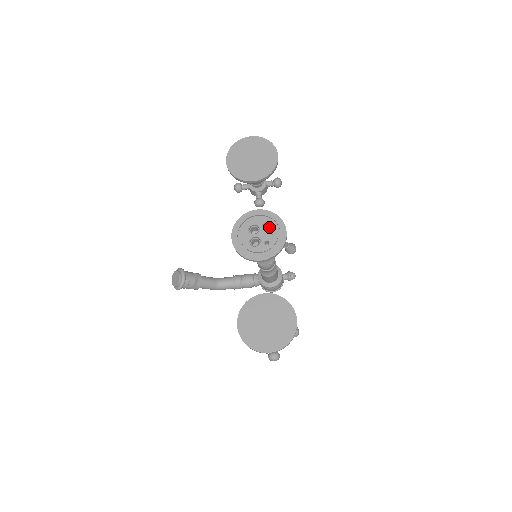
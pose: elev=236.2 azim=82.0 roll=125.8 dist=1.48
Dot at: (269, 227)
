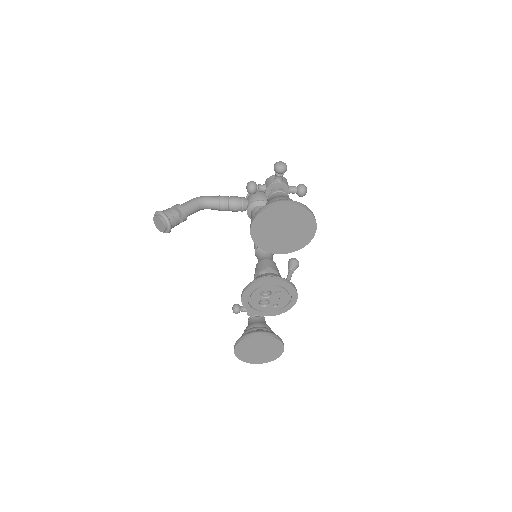
Dot at: (282, 295)
